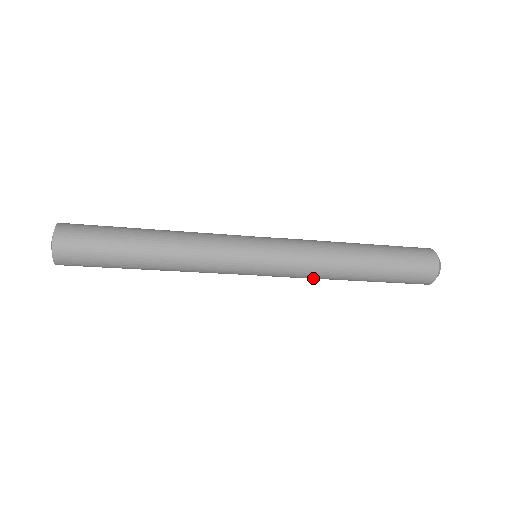
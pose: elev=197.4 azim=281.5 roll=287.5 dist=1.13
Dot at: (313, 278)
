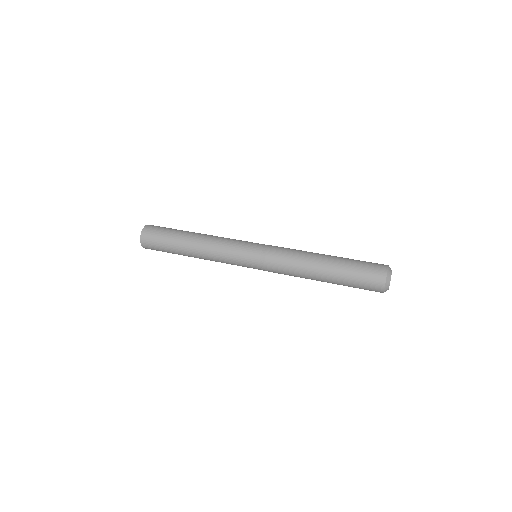
Dot at: occluded
